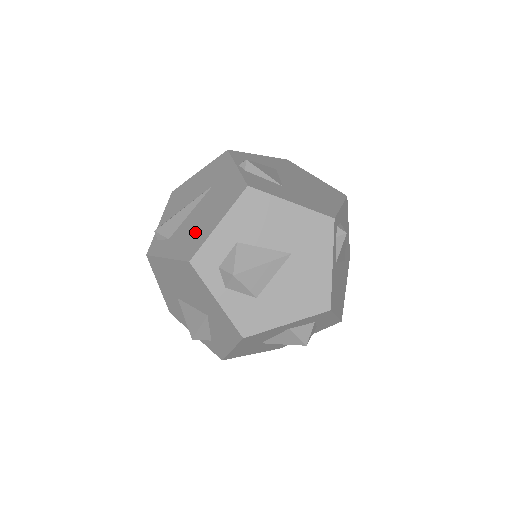
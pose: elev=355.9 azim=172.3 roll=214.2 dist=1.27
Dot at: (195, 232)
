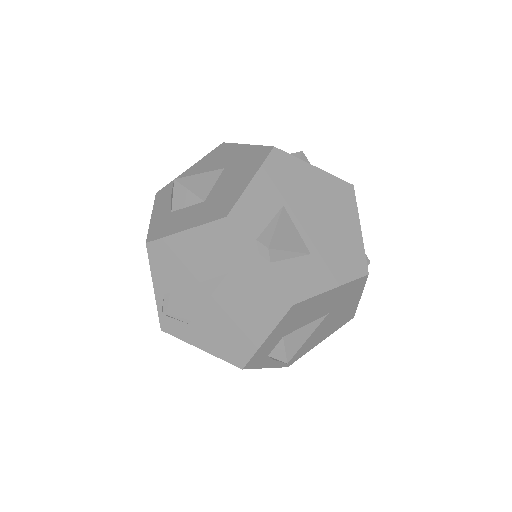
Dot at: (232, 335)
